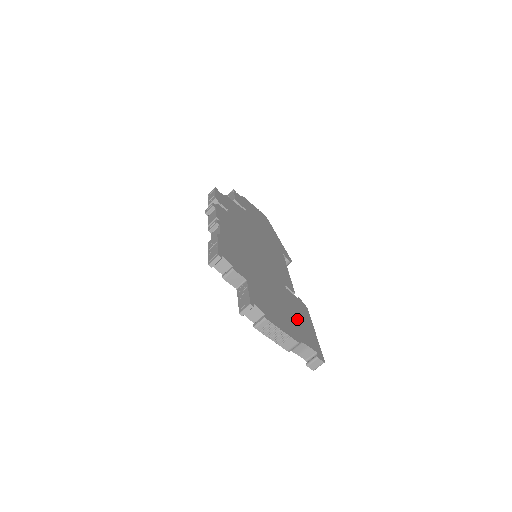
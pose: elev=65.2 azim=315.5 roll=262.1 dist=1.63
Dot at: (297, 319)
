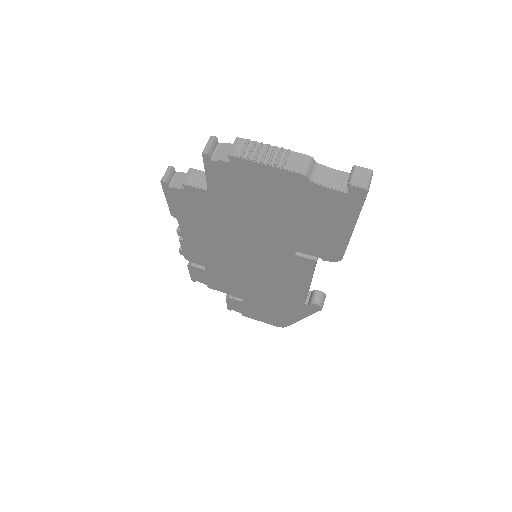
Dot at: occluded
